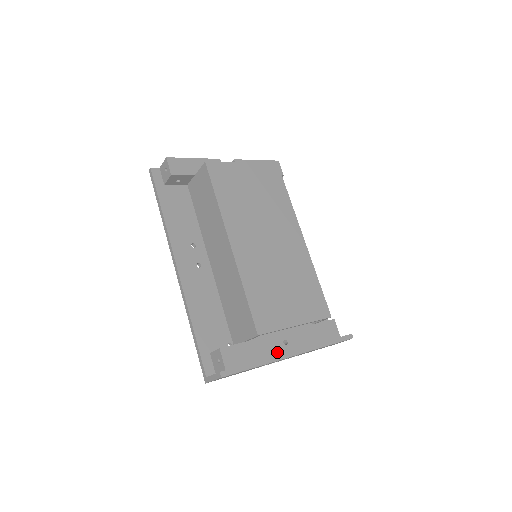
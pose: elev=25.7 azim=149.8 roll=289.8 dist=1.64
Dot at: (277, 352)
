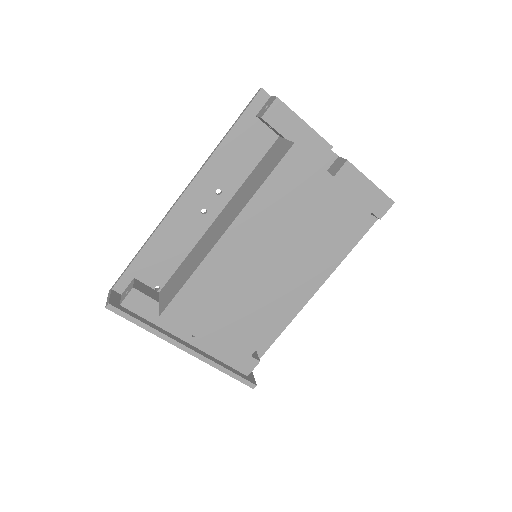
Dot at: (178, 334)
